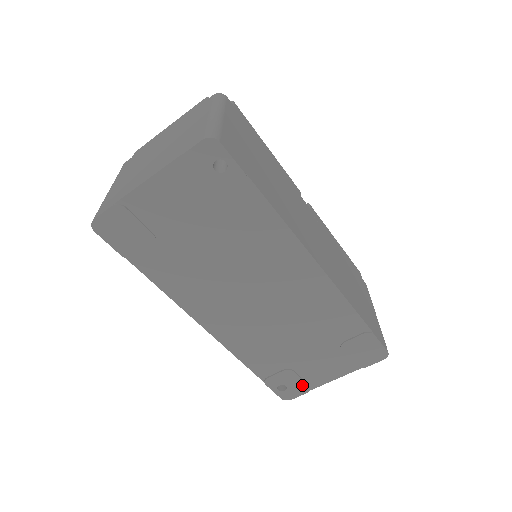
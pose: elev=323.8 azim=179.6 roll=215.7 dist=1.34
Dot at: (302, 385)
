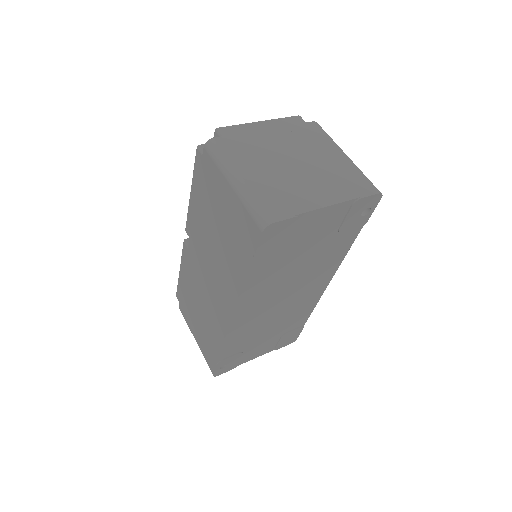
Dot at: (236, 364)
